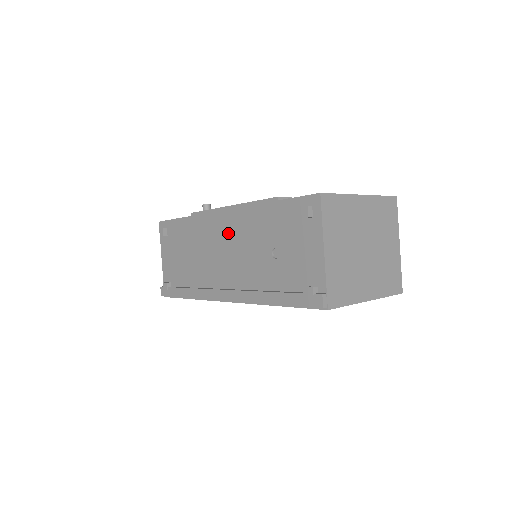
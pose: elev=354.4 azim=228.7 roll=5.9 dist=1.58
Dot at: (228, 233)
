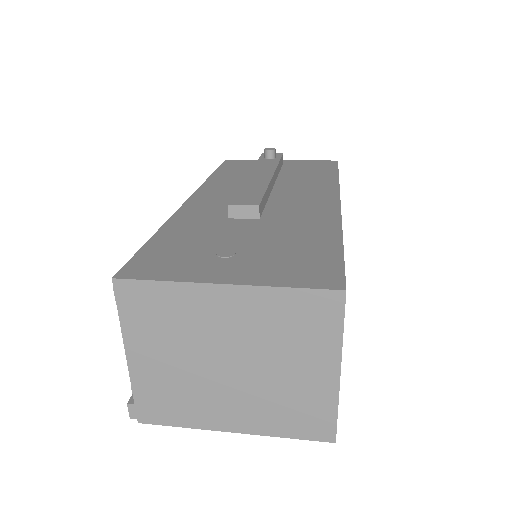
Dot at: occluded
